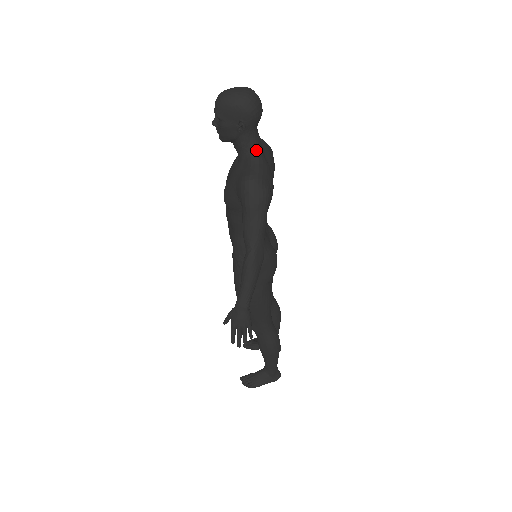
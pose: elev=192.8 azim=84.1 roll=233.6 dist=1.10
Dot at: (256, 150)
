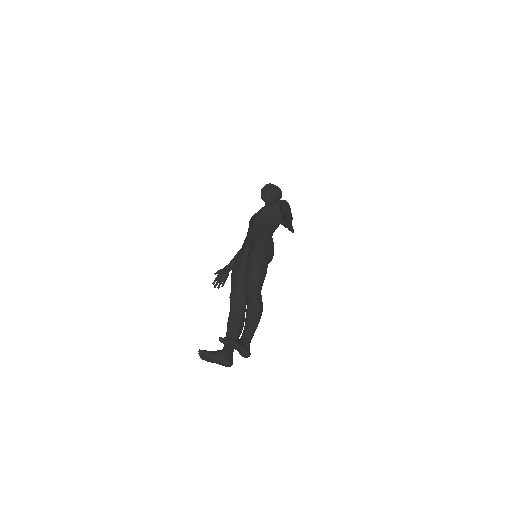
Dot at: occluded
